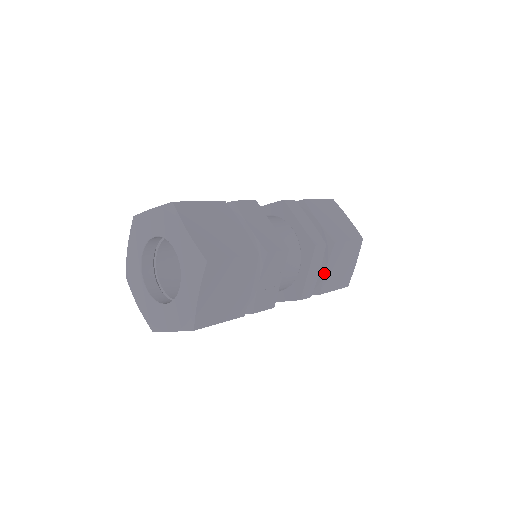
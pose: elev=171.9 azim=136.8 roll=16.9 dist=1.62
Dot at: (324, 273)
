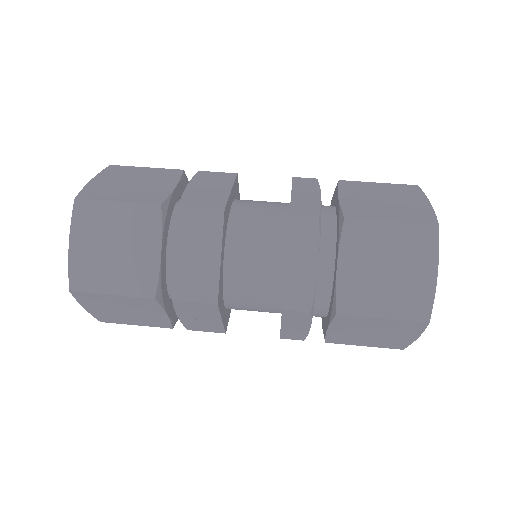
Dot at: (326, 330)
